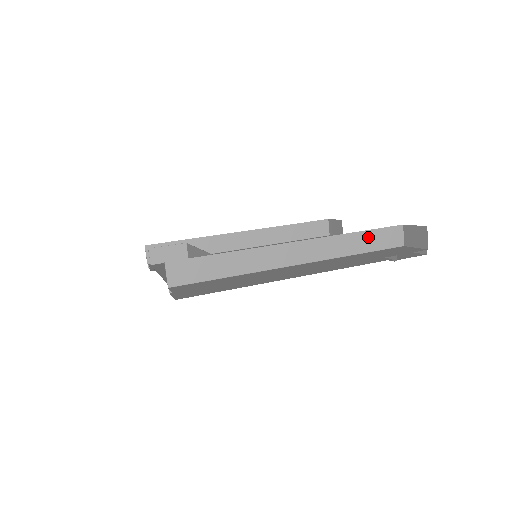
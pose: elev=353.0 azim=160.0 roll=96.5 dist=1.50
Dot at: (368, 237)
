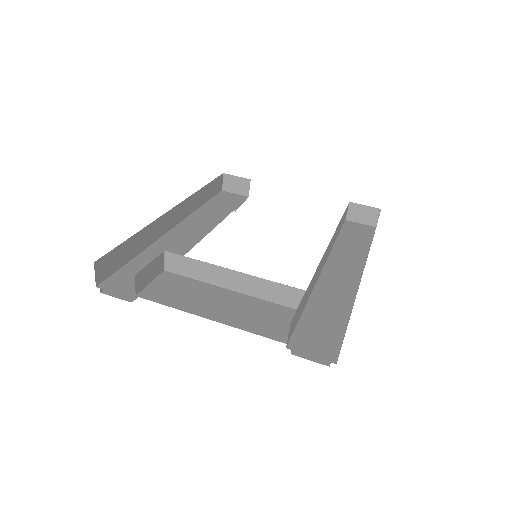
Dot at: (341, 221)
